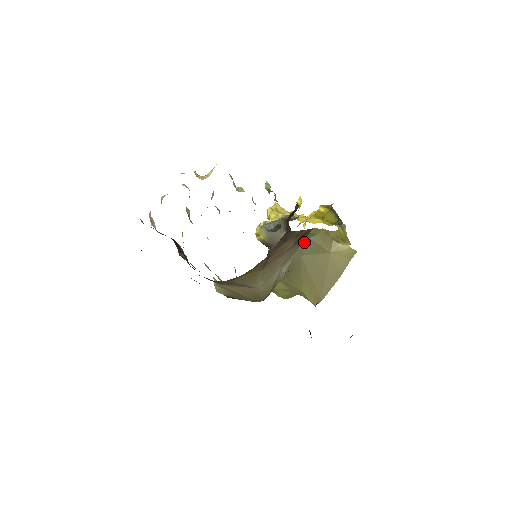
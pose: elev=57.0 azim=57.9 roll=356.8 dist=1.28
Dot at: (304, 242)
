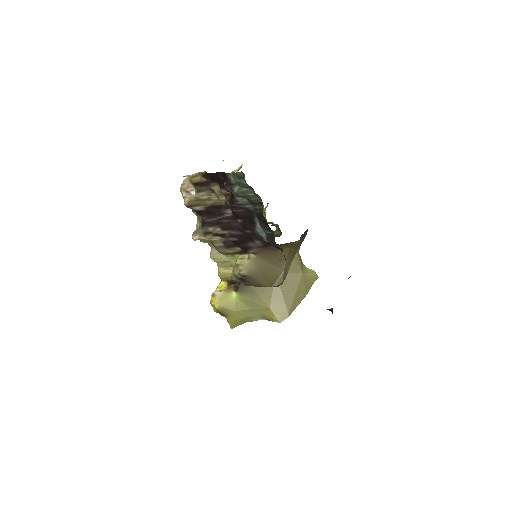
Dot at: occluded
